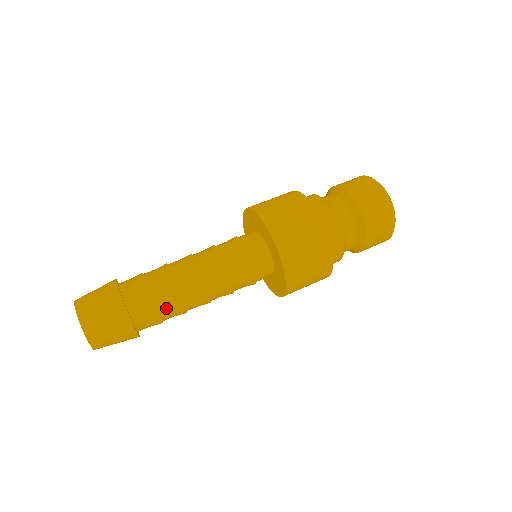
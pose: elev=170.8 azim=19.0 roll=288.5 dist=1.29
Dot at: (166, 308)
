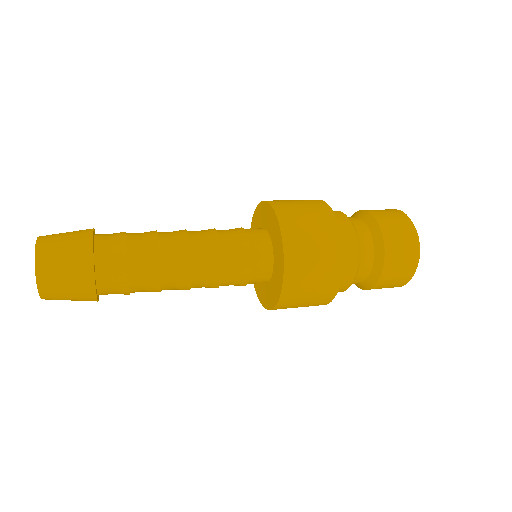
Dot at: occluded
